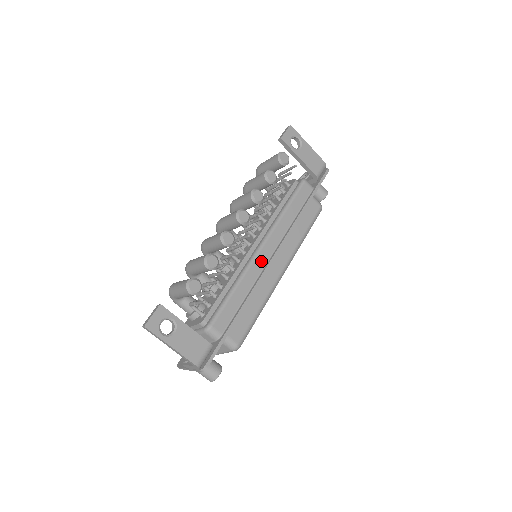
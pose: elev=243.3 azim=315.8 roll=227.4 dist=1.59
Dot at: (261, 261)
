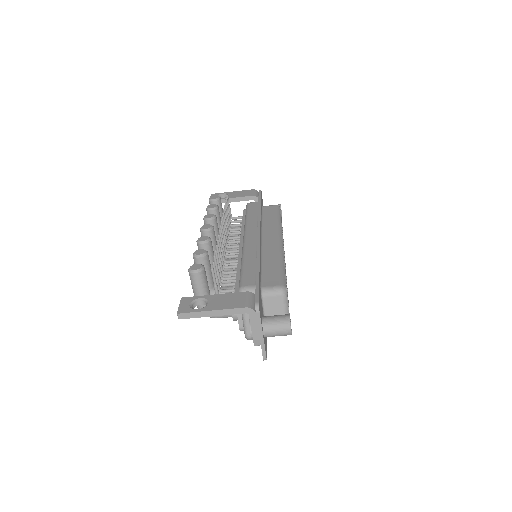
Dot at: (251, 243)
